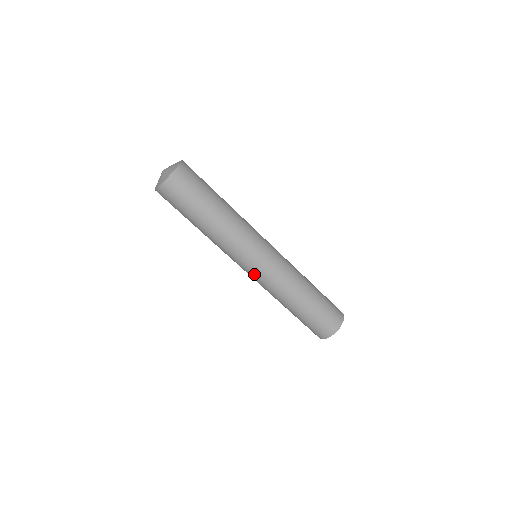
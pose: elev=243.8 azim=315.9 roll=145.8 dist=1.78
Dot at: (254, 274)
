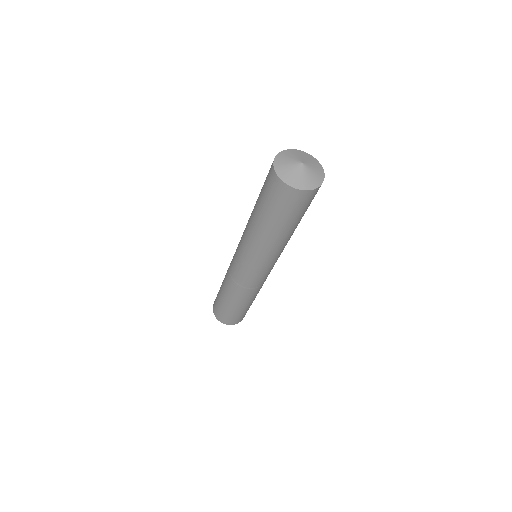
Dot at: (241, 271)
